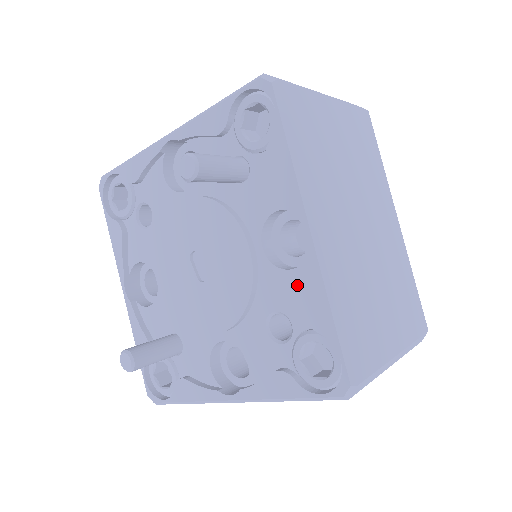
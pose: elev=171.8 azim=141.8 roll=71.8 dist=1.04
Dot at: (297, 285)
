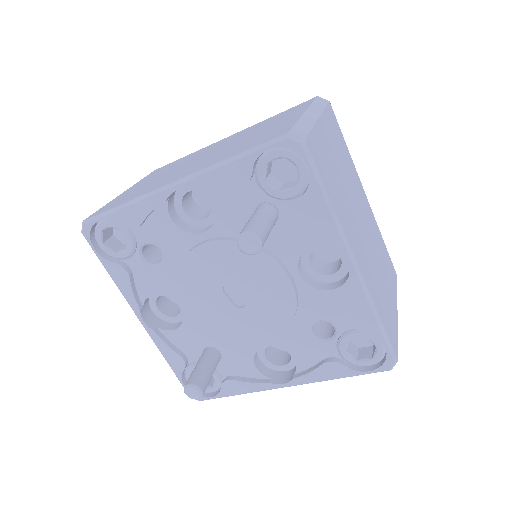
Dot at: (338, 301)
